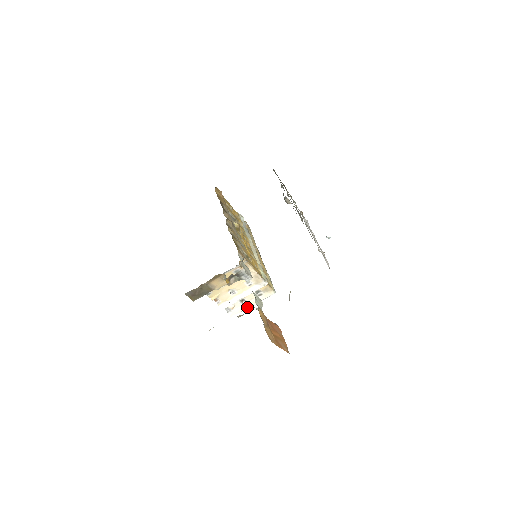
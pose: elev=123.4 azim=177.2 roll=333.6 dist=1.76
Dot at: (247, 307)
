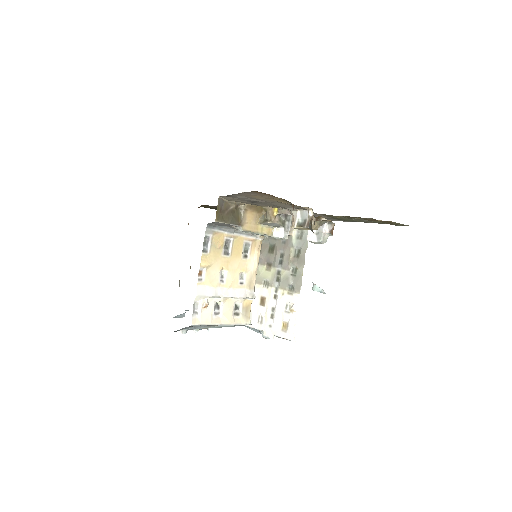
Dot at: (216, 322)
